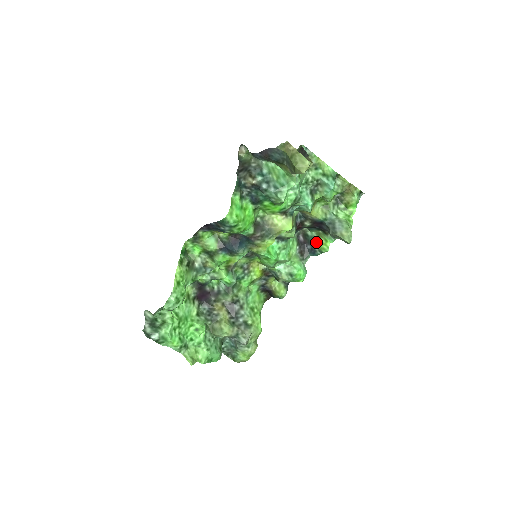
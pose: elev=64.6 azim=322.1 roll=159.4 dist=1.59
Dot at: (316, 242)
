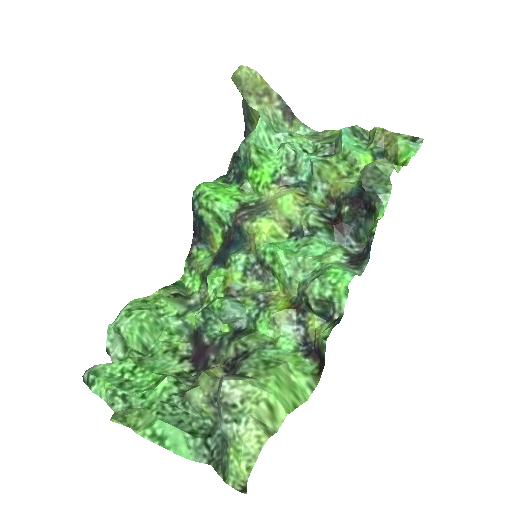
Dot at: occluded
